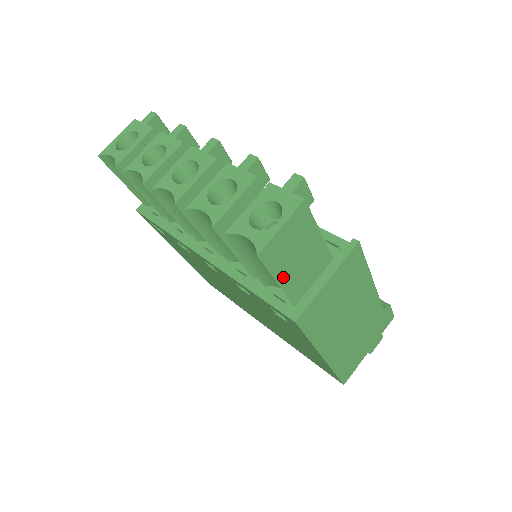
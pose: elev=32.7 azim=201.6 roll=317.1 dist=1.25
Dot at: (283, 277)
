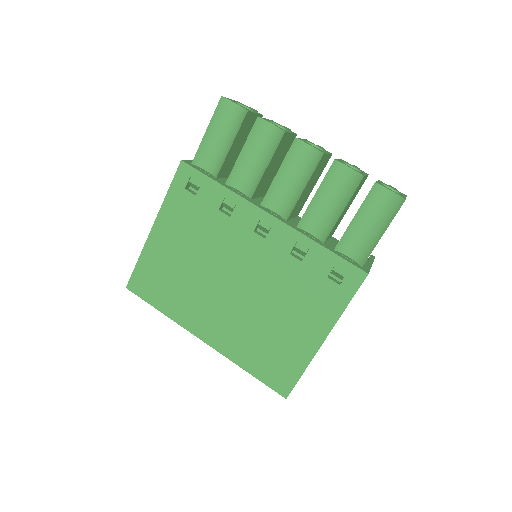
Dot at: (383, 233)
